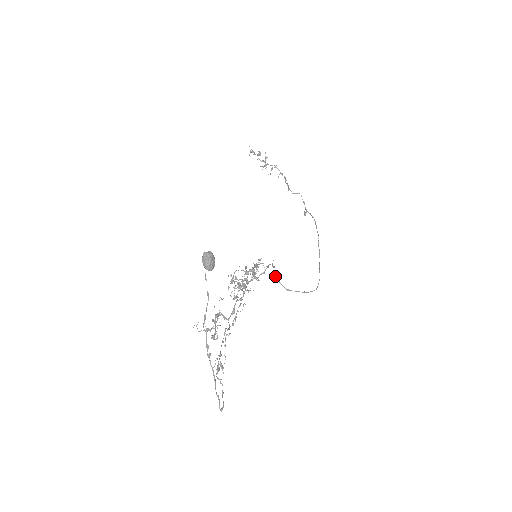
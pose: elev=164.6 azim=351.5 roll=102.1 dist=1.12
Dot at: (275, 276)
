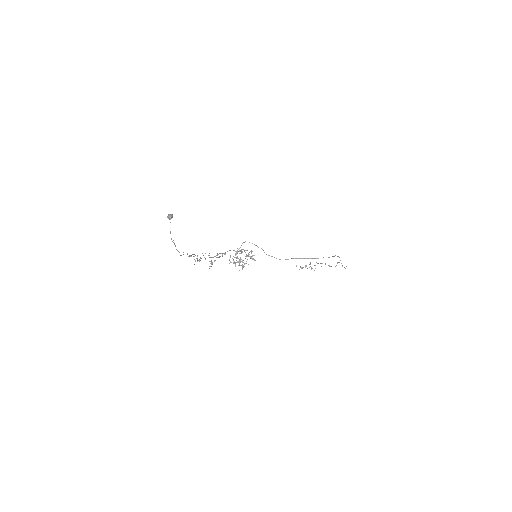
Dot at: (268, 255)
